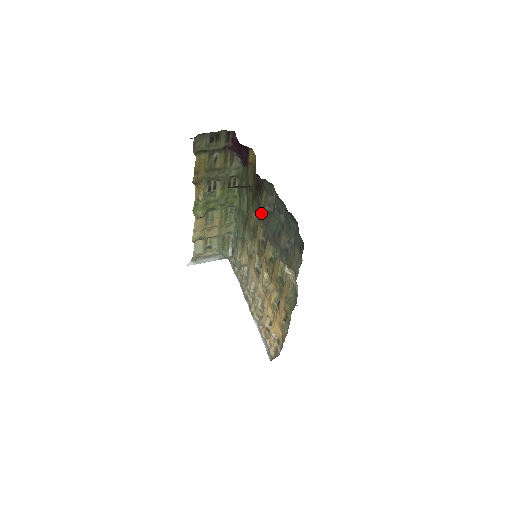
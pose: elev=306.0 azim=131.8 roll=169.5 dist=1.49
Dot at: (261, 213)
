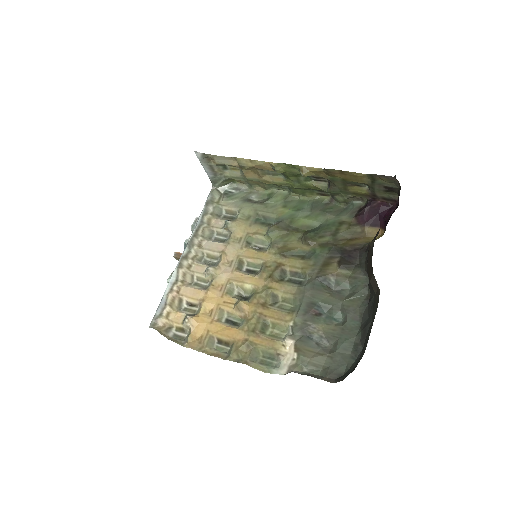
Dot at: (322, 271)
